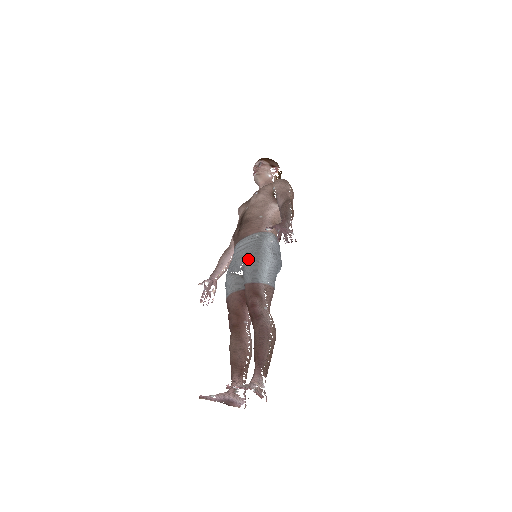
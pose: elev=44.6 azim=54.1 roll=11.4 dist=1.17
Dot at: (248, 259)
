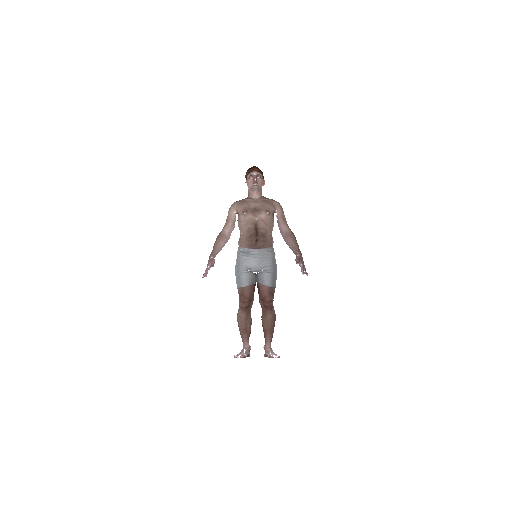
Dot at: (269, 270)
